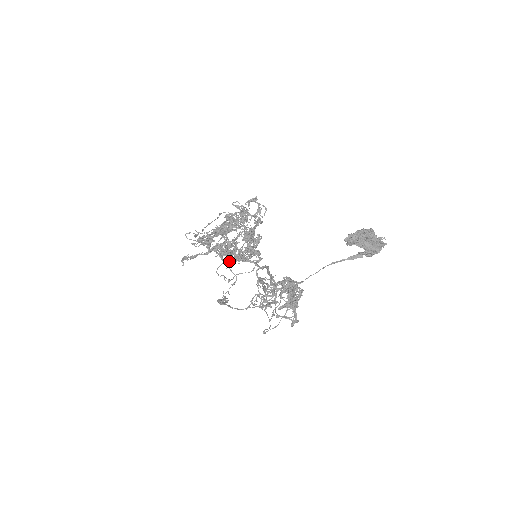
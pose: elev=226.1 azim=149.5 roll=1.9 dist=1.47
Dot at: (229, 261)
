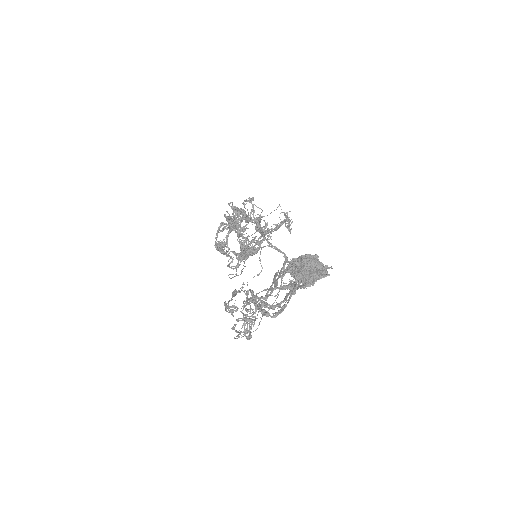
Dot at: occluded
